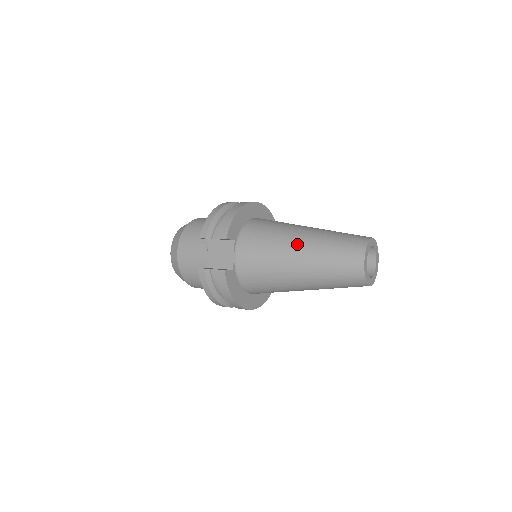
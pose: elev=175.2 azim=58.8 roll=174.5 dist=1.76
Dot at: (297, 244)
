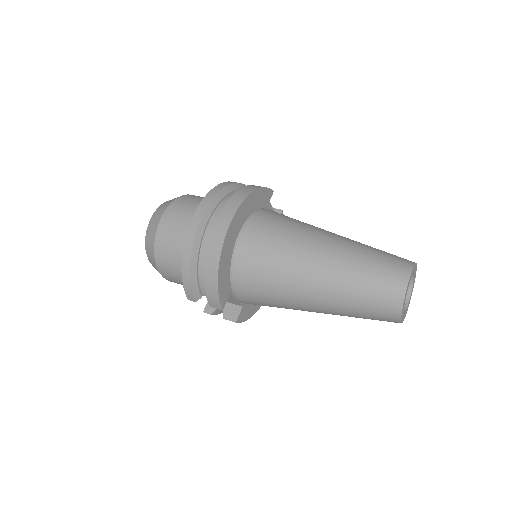
Dot at: (310, 301)
